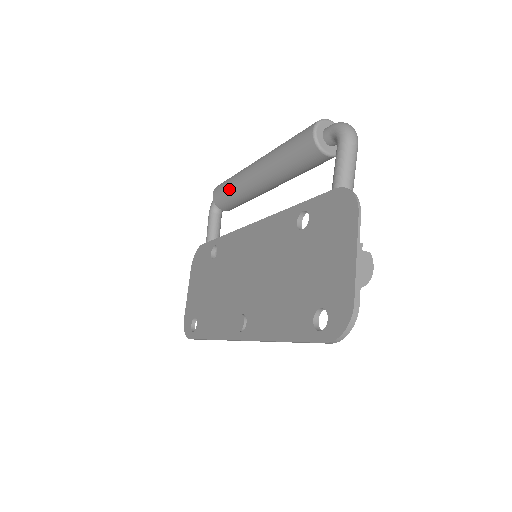
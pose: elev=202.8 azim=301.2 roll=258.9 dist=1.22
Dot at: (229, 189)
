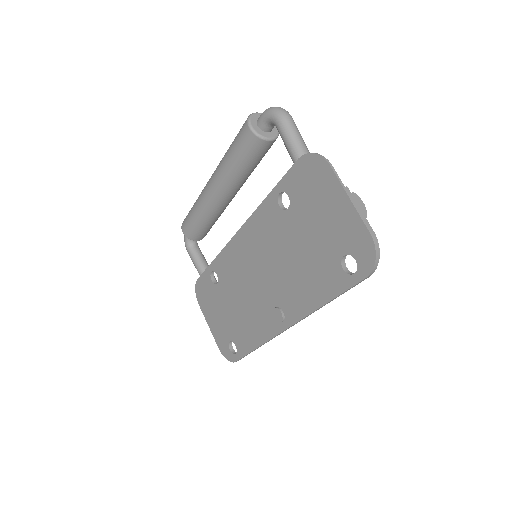
Dot at: (196, 218)
